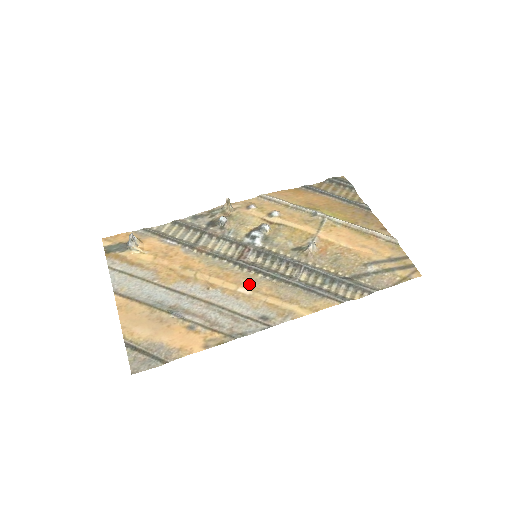
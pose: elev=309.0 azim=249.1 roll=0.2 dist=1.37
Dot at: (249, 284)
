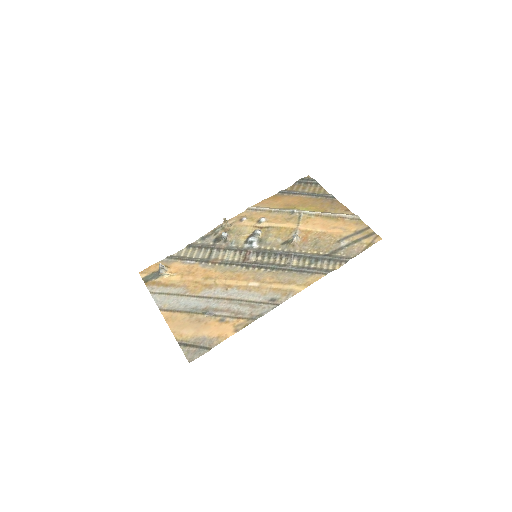
Dot at: (256, 278)
